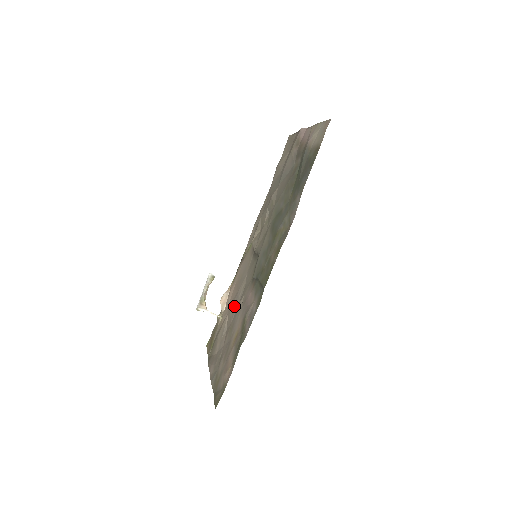
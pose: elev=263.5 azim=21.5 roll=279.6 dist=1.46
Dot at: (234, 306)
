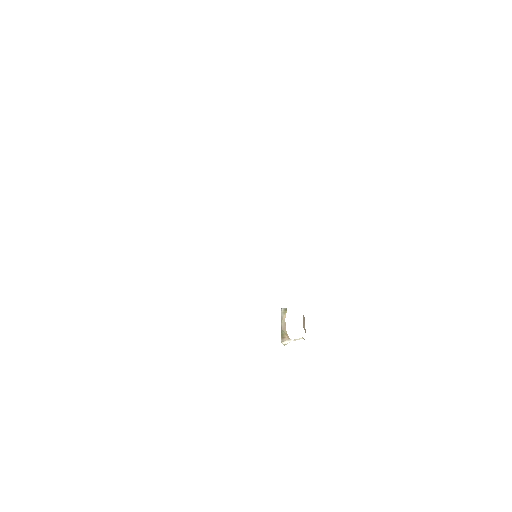
Dot at: occluded
